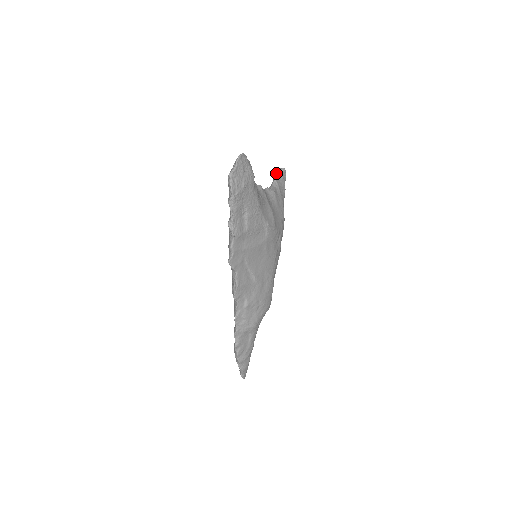
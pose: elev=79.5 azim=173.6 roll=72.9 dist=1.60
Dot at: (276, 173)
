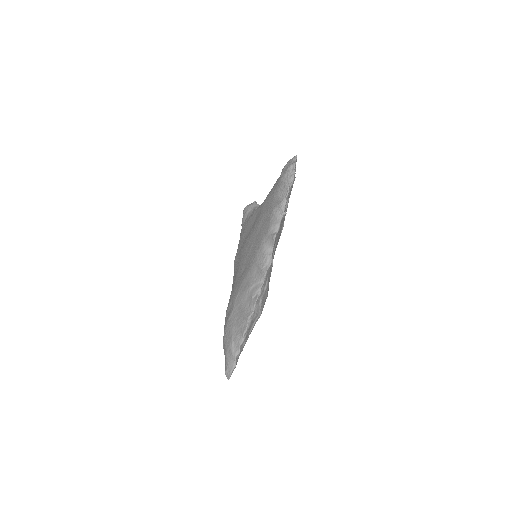
Dot at: (256, 203)
